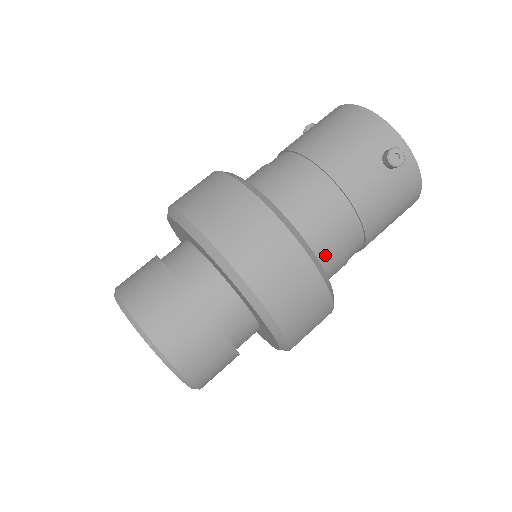
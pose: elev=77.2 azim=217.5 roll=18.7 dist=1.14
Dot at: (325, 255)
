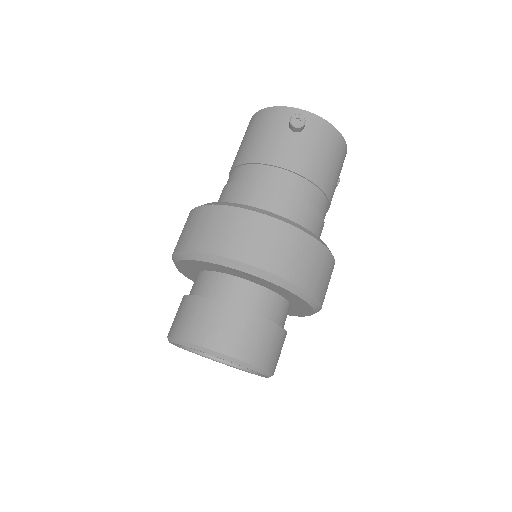
Dot at: (294, 216)
